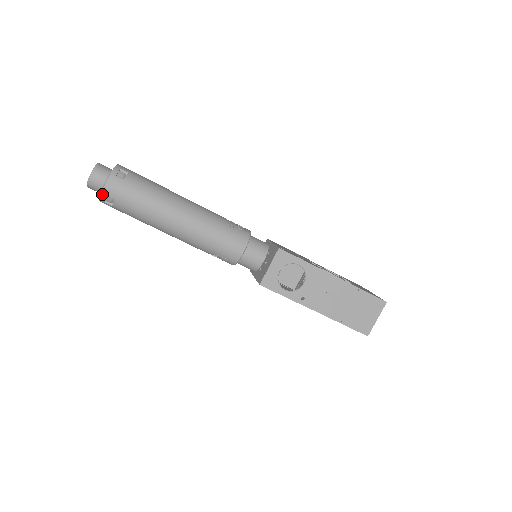
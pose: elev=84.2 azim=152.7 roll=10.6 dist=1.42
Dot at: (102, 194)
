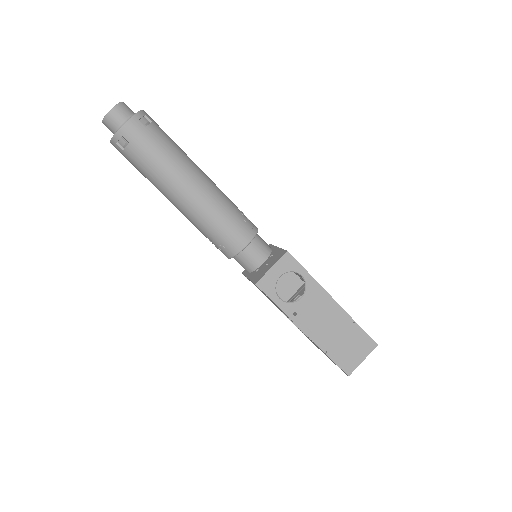
Dot at: (117, 133)
